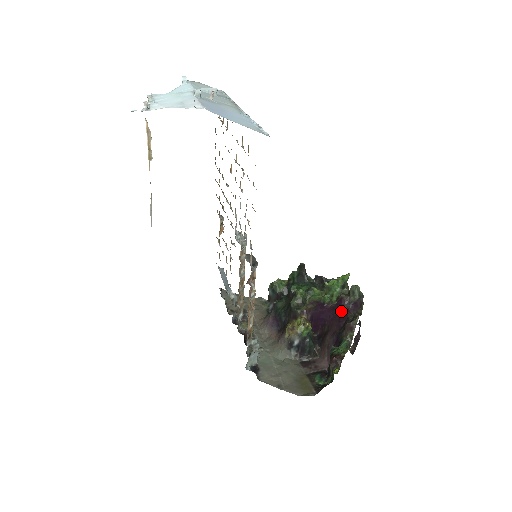
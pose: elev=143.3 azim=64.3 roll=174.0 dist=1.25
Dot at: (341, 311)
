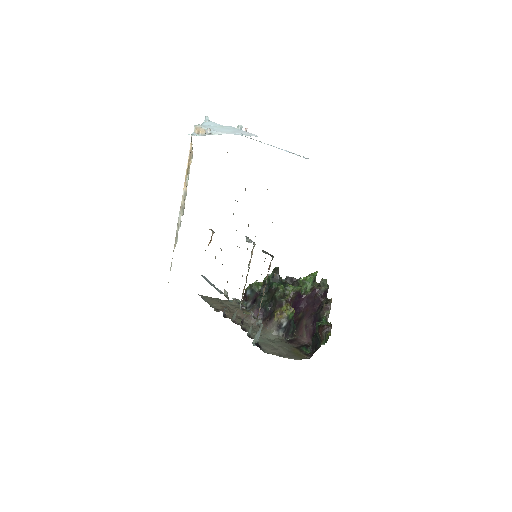
Dot at: (315, 298)
